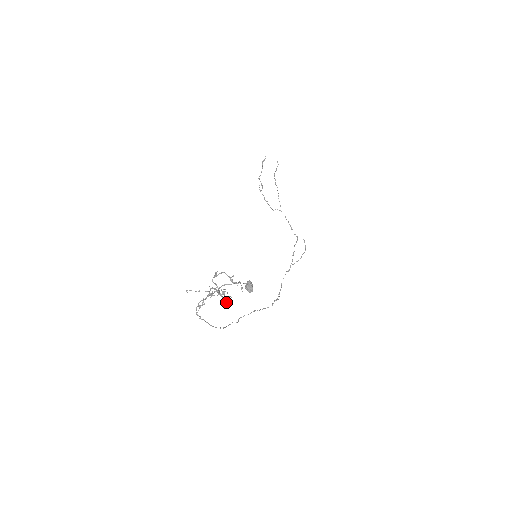
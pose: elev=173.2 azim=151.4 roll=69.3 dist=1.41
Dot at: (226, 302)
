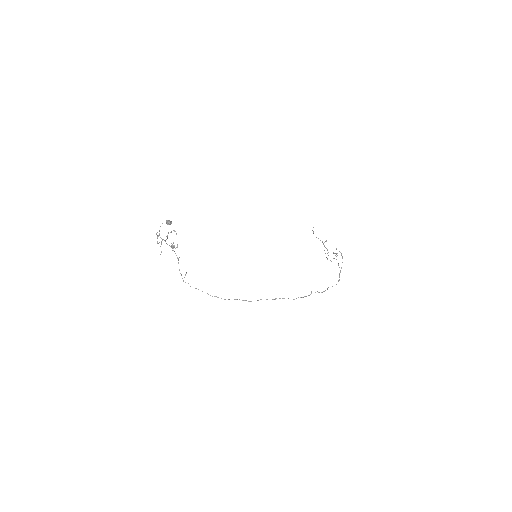
Dot at: (157, 236)
